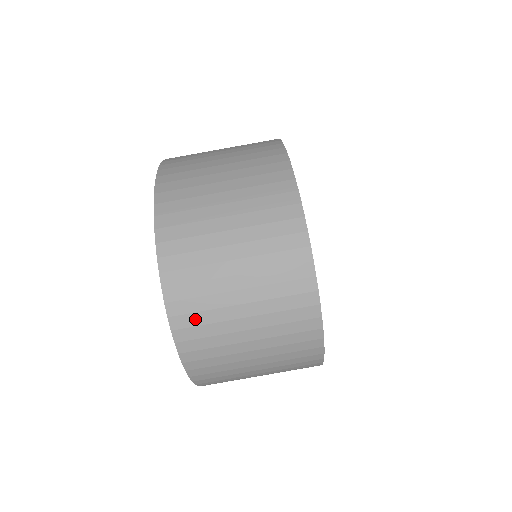
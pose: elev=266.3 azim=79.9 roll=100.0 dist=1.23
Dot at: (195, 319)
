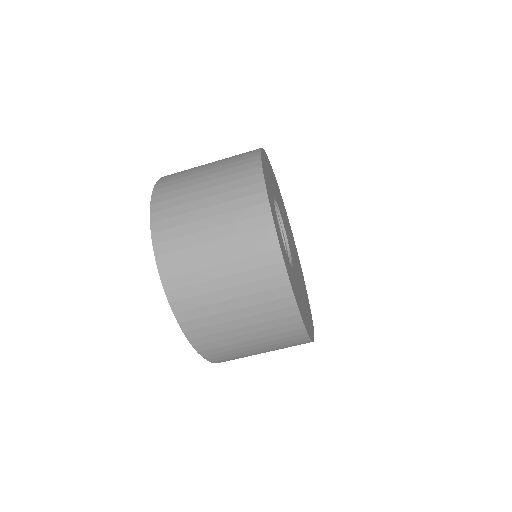
Dot at: (173, 245)
